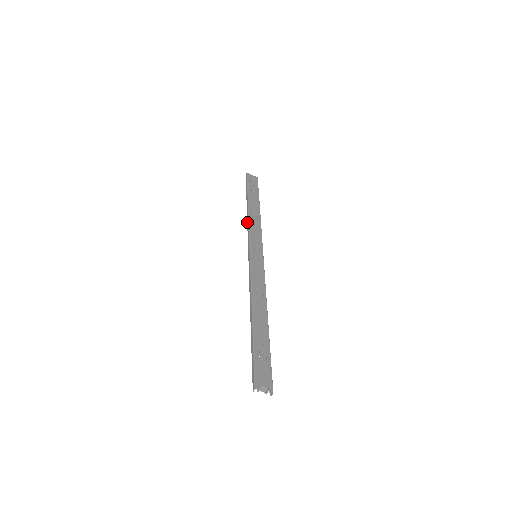
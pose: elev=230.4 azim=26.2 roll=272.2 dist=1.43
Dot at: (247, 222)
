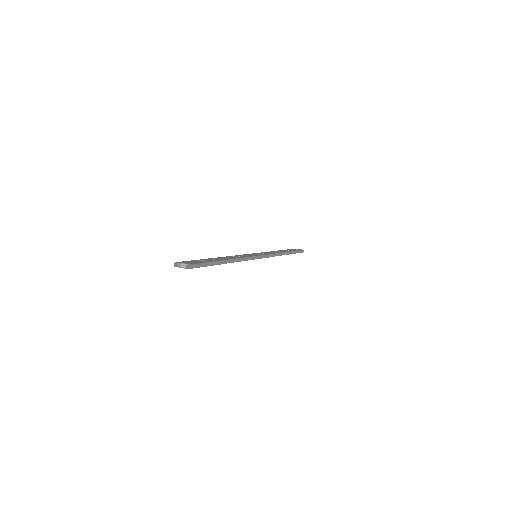
Dot at: occluded
